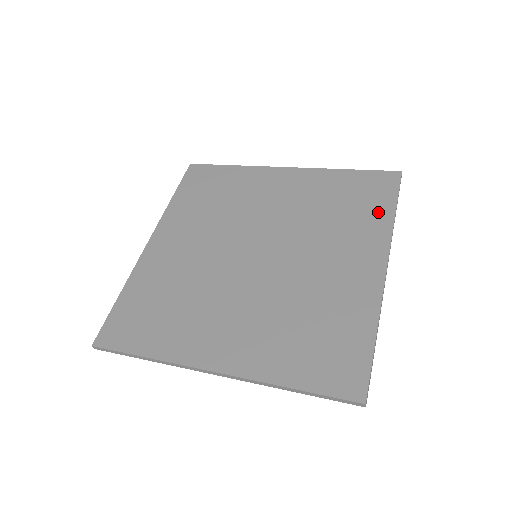
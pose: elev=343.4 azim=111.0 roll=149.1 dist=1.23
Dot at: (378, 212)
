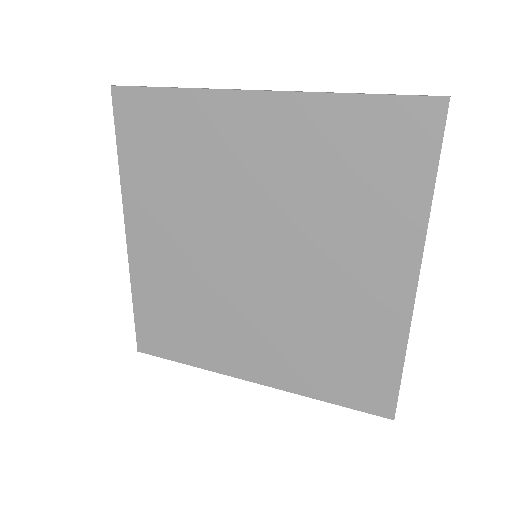
Dot at: (407, 191)
